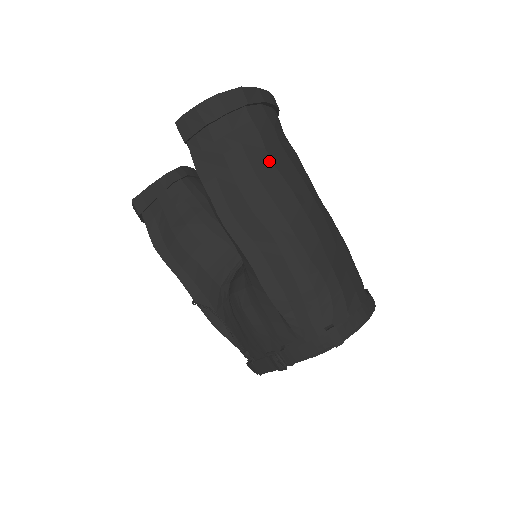
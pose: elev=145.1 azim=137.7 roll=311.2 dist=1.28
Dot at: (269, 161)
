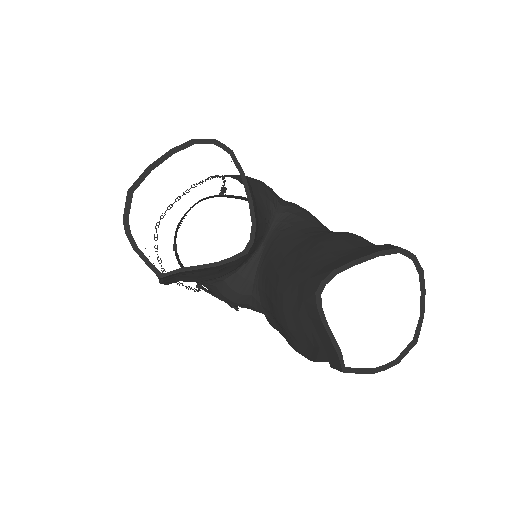
Dot at: occluded
